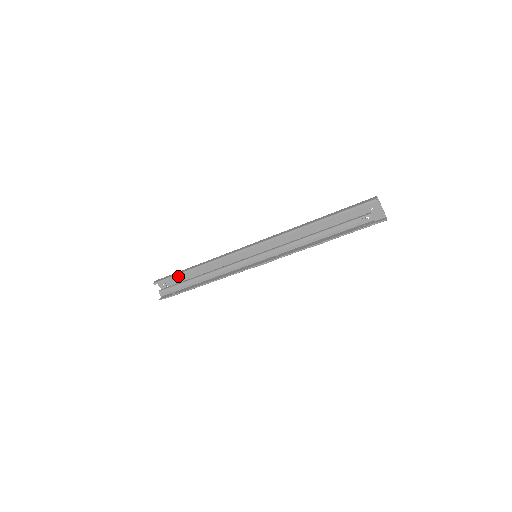
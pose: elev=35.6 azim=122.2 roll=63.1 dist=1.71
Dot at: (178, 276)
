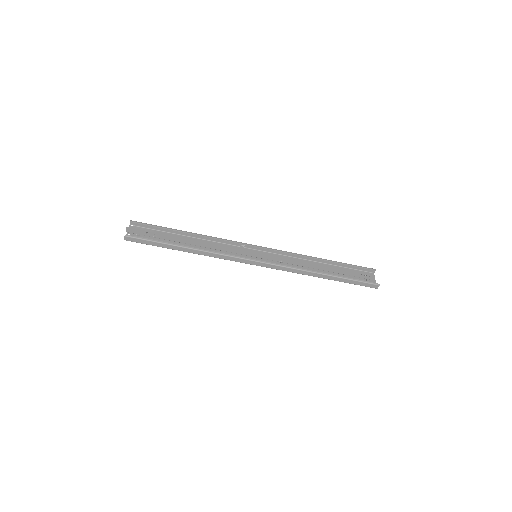
Dot at: occluded
